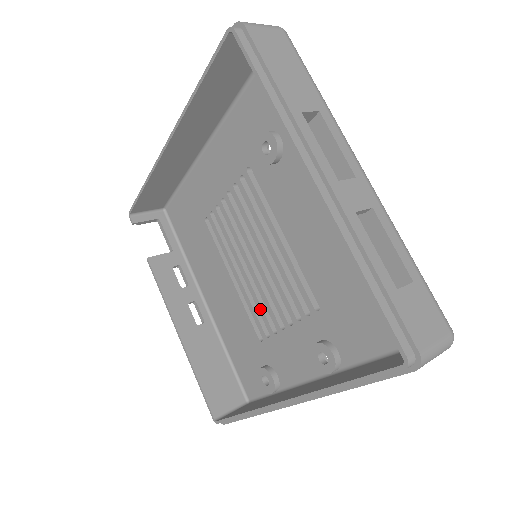
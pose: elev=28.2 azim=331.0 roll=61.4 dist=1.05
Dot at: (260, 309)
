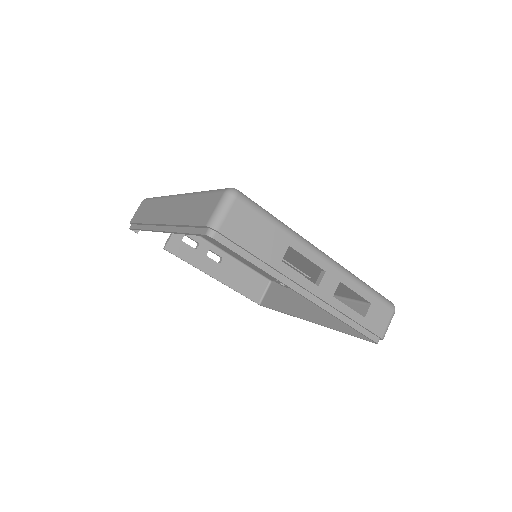
Dot at: occluded
